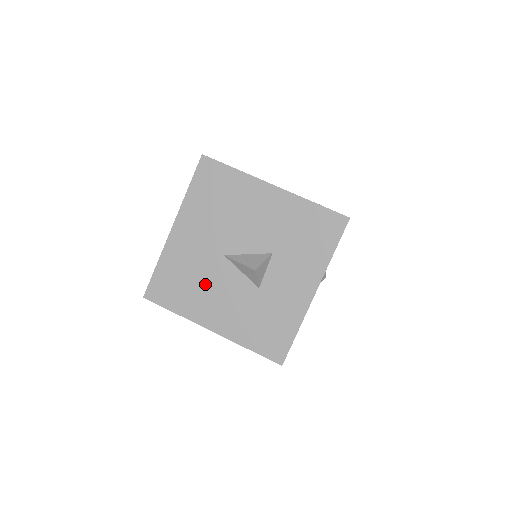
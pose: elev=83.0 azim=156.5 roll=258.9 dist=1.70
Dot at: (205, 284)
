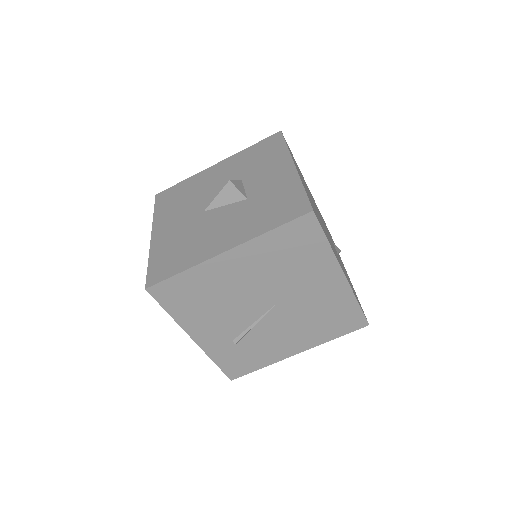
Dot at: (199, 235)
